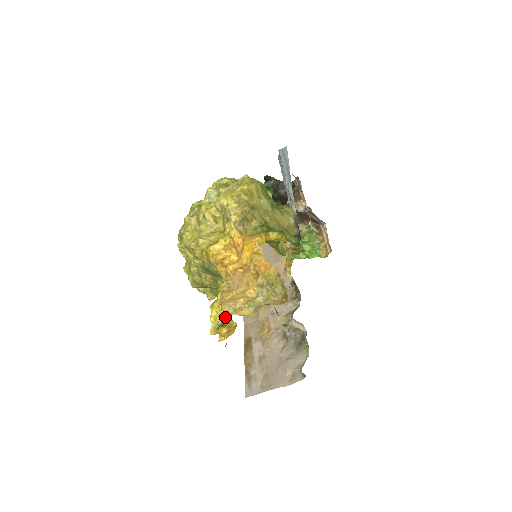
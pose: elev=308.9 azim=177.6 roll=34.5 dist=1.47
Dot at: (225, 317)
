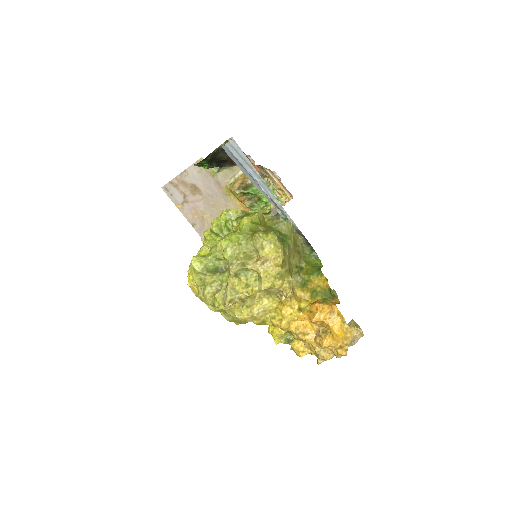
Dot at: occluded
